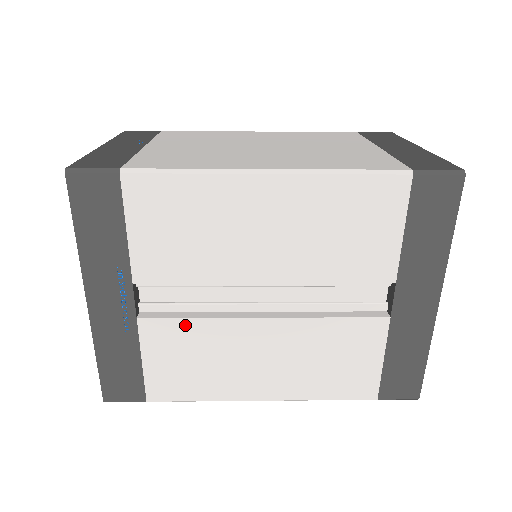
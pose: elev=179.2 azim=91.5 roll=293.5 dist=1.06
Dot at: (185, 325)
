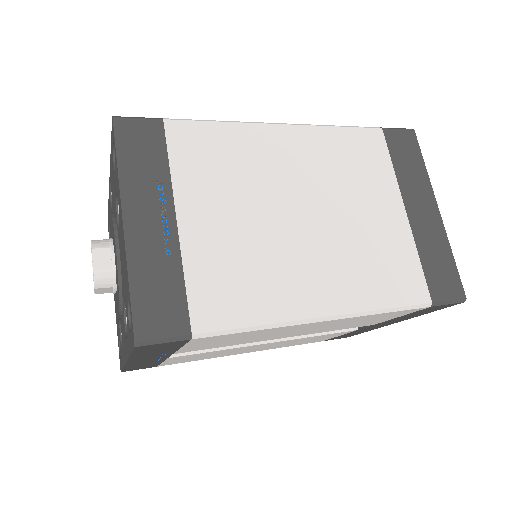
Dot at: (207, 353)
